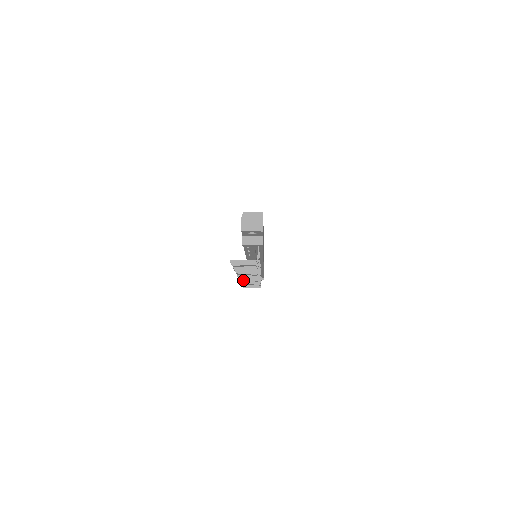
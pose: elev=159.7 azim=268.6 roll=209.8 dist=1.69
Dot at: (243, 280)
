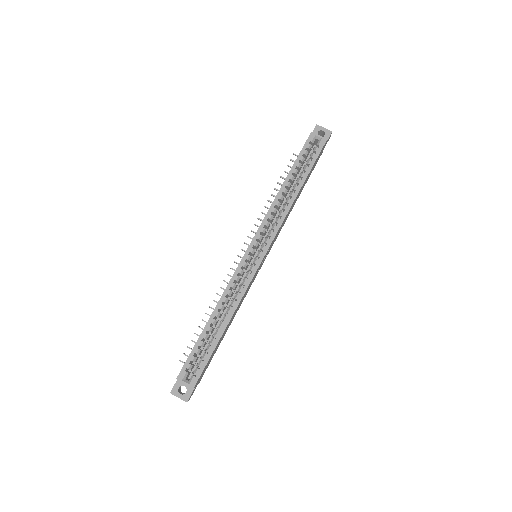
Dot at: occluded
